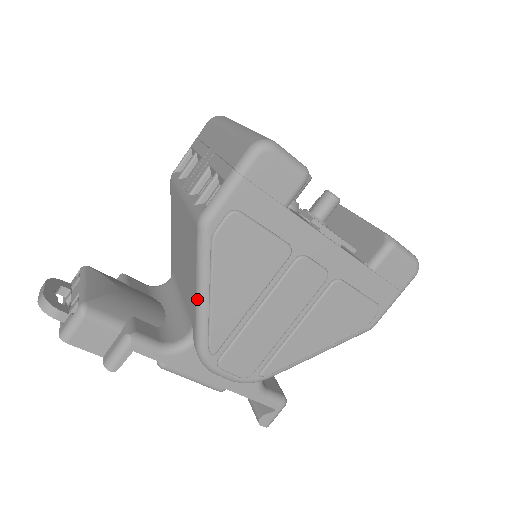
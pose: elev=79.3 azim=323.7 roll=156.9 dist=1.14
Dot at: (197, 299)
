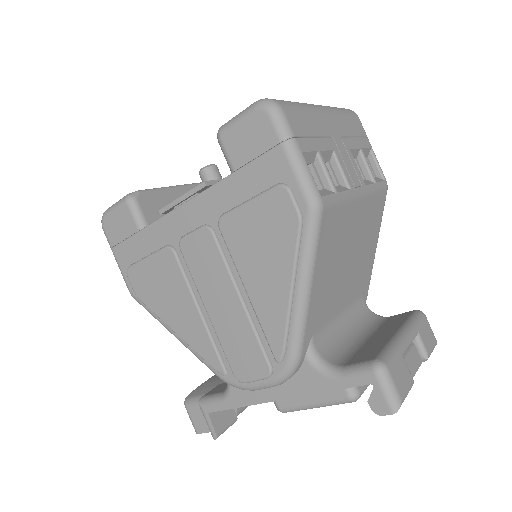
Dot at: (182, 342)
